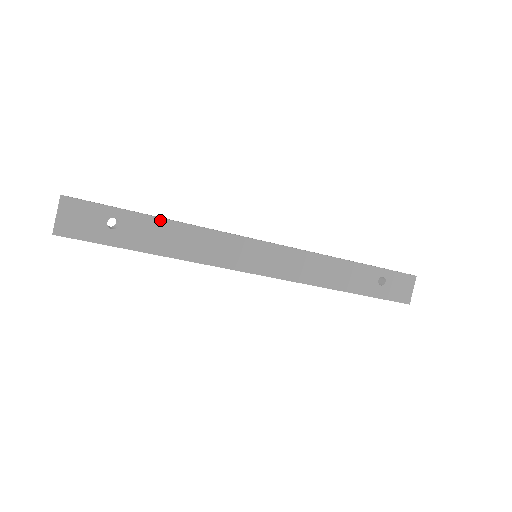
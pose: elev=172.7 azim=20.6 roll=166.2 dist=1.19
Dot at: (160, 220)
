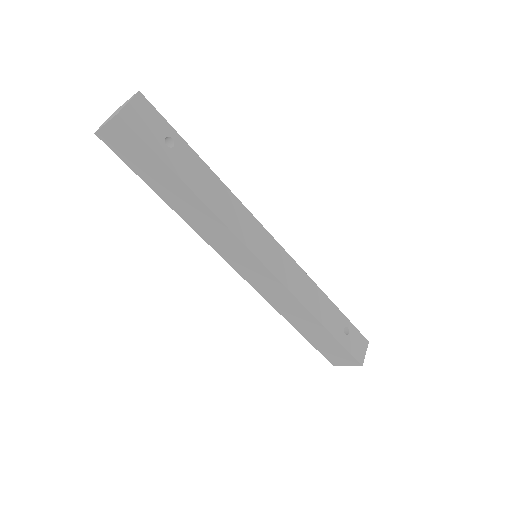
Dot at: (205, 166)
